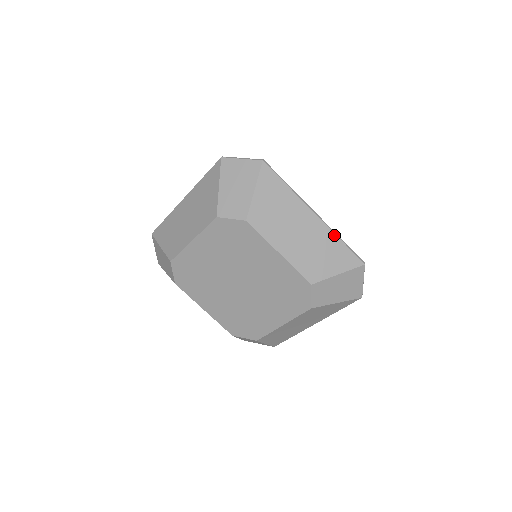
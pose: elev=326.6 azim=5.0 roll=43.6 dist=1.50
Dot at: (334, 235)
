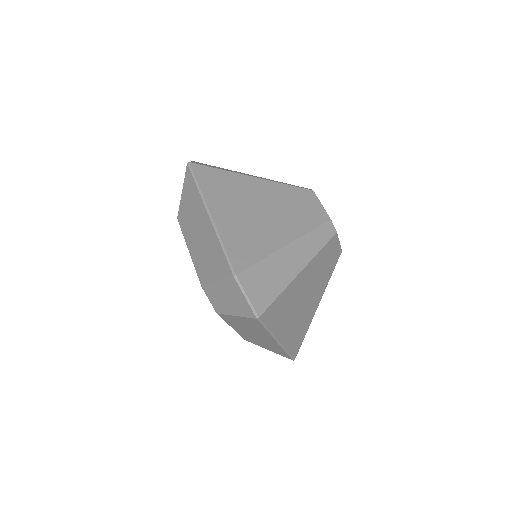
Dot at: (217, 238)
